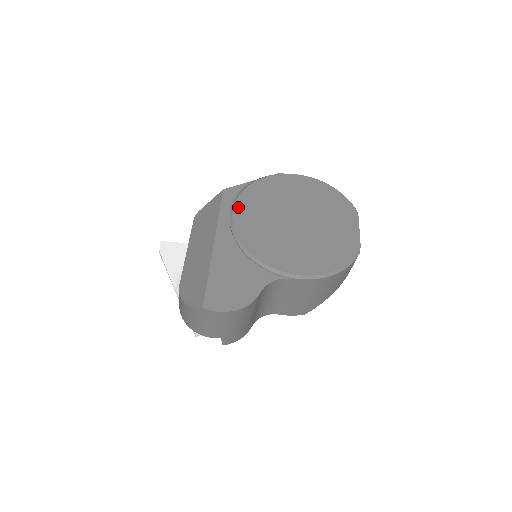
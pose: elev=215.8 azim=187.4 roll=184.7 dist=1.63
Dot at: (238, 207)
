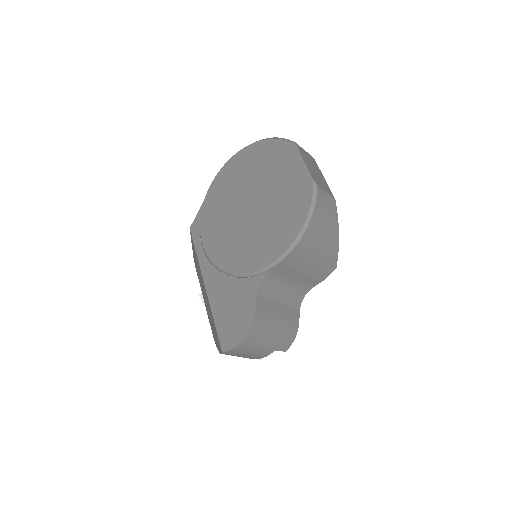
Dot at: (204, 236)
